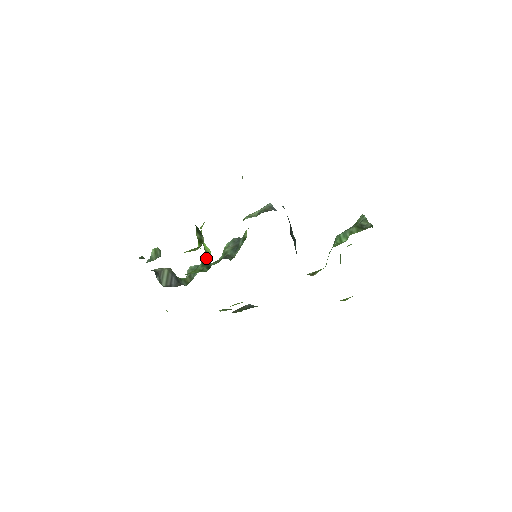
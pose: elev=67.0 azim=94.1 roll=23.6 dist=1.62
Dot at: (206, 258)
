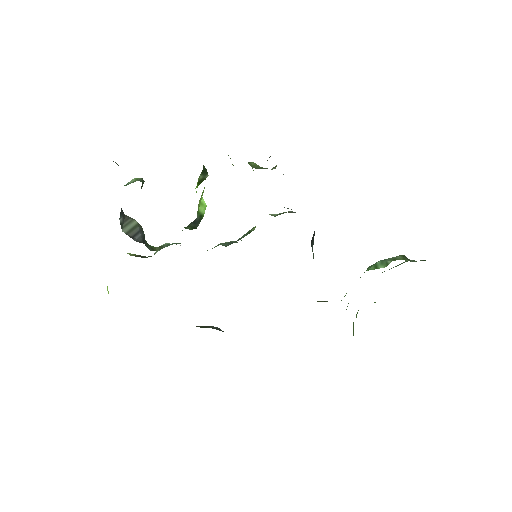
Dot at: (195, 221)
